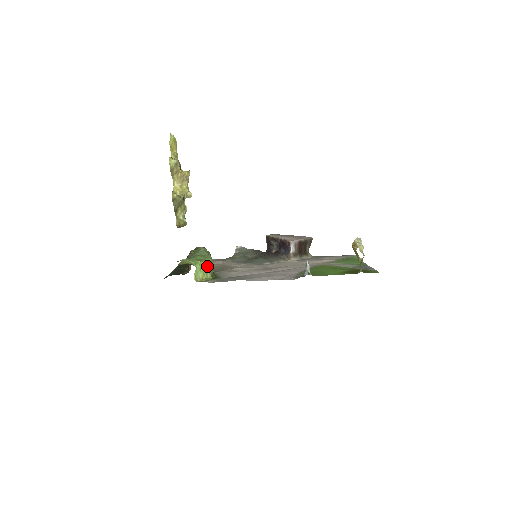
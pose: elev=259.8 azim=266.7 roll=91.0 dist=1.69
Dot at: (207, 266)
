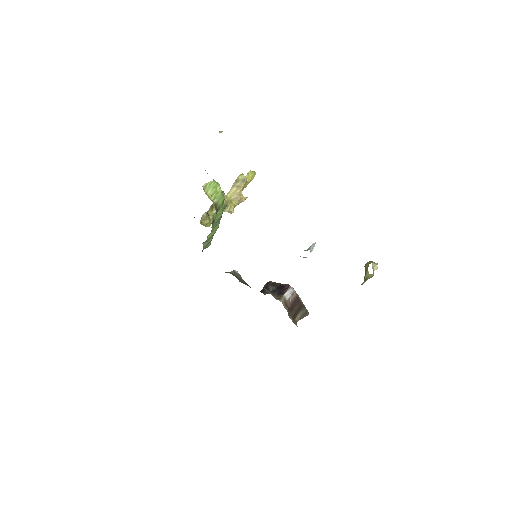
Dot at: (220, 194)
